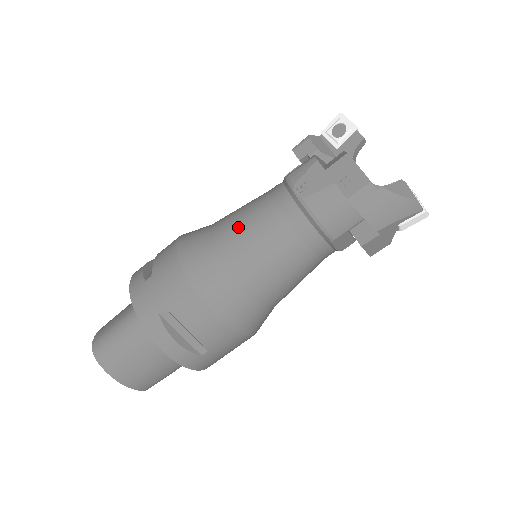
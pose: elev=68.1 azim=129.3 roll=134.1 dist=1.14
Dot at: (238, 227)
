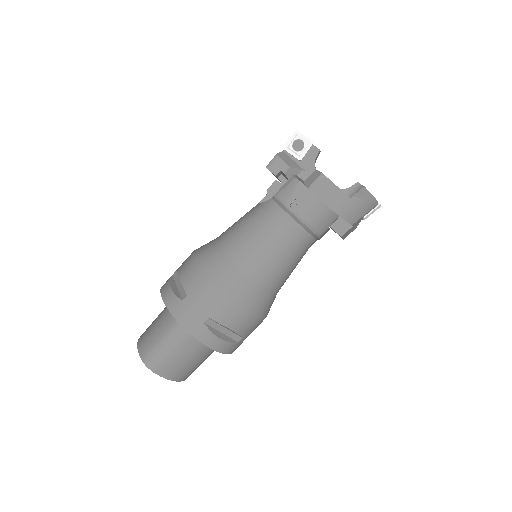
Dot at: (249, 242)
